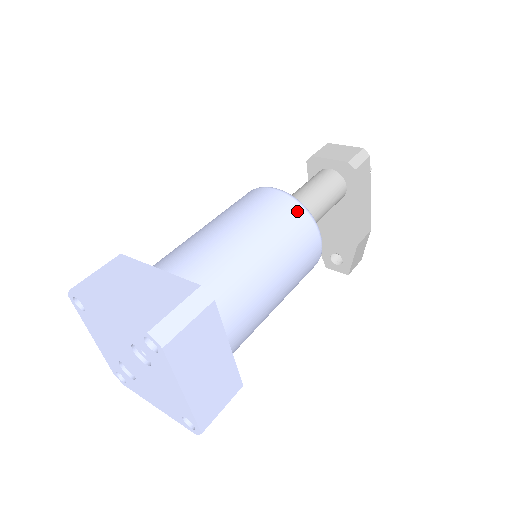
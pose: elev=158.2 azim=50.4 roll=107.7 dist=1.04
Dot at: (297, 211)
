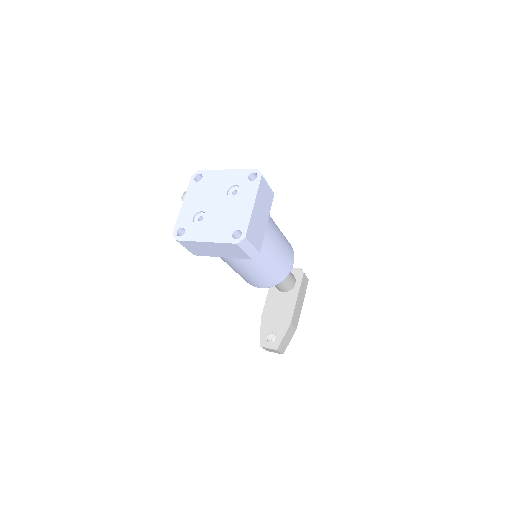
Dot at: occluded
